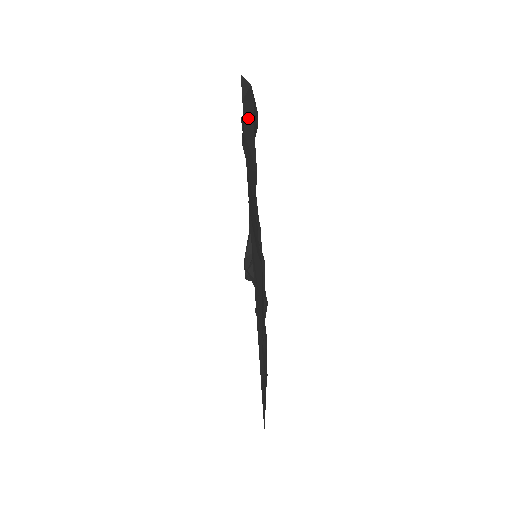
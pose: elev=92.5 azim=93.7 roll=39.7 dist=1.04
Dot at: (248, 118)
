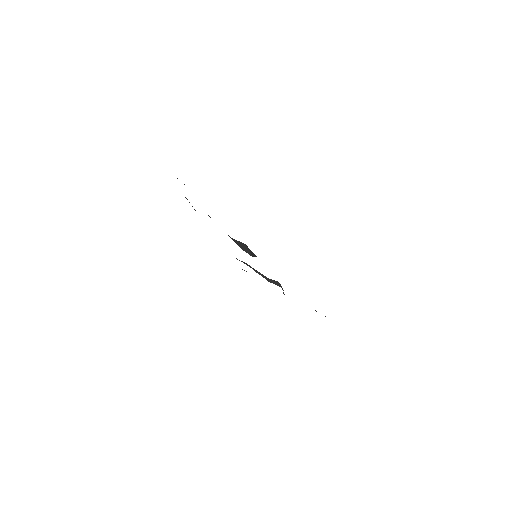
Dot at: occluded
